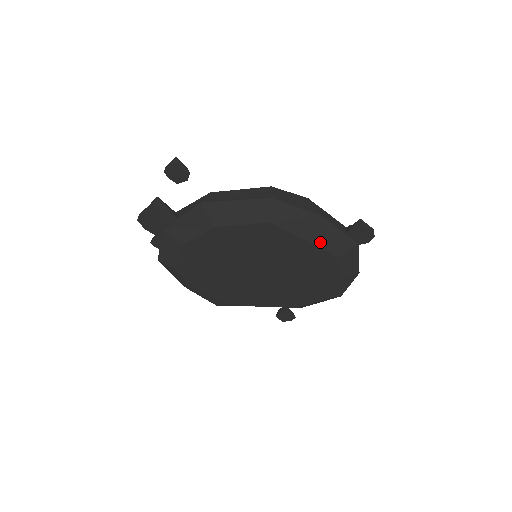
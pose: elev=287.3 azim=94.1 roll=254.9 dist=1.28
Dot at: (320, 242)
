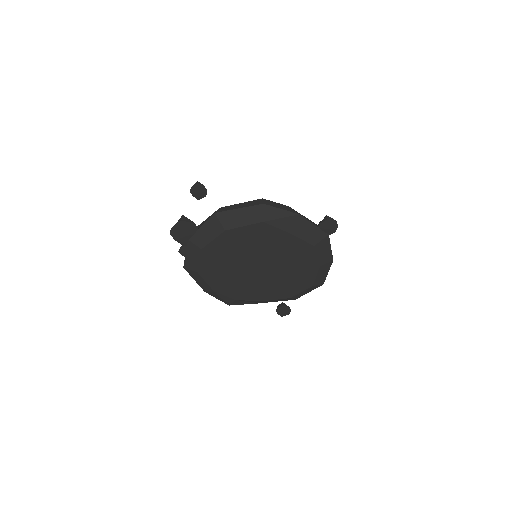
Dot at: (301, 234)
